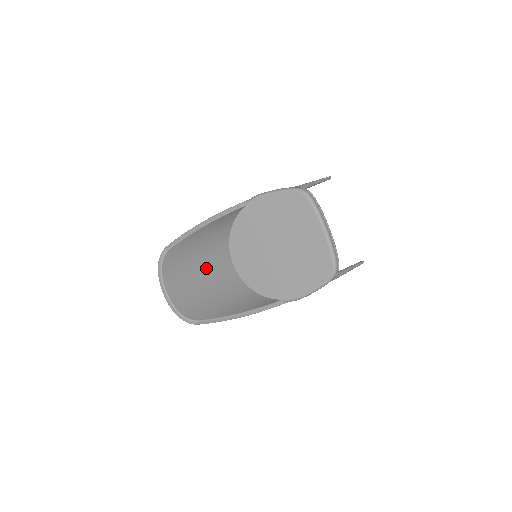
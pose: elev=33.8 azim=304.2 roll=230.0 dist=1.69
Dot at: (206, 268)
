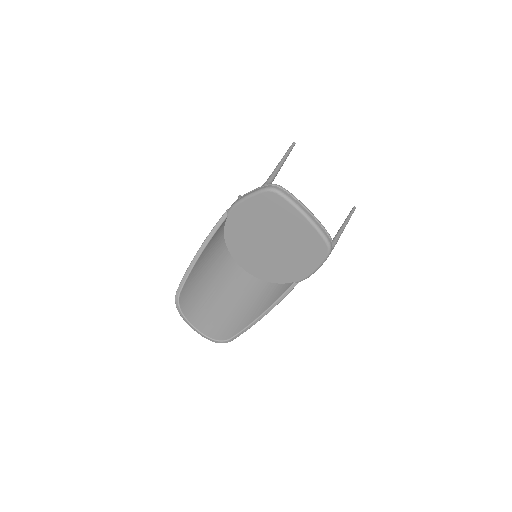
Dot at: (218, 285)
